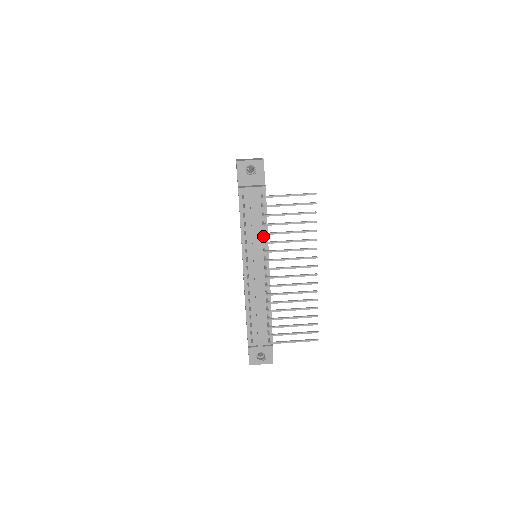
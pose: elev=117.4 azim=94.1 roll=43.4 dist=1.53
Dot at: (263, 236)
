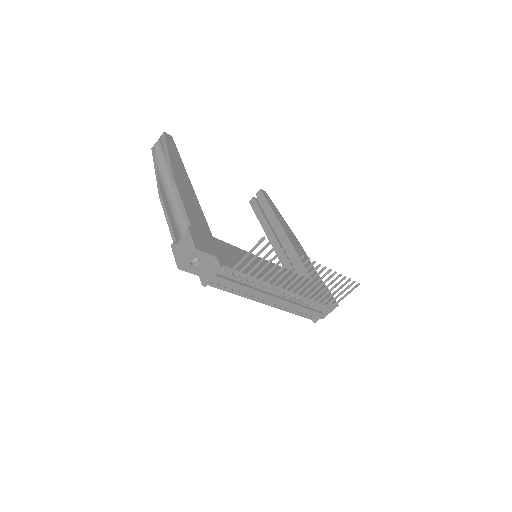
Dot at: (254, 282)
